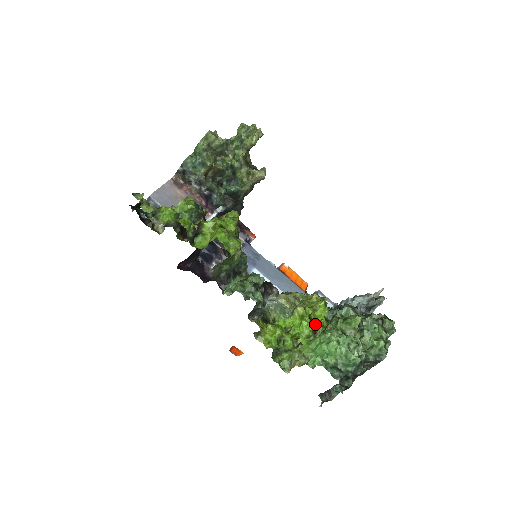
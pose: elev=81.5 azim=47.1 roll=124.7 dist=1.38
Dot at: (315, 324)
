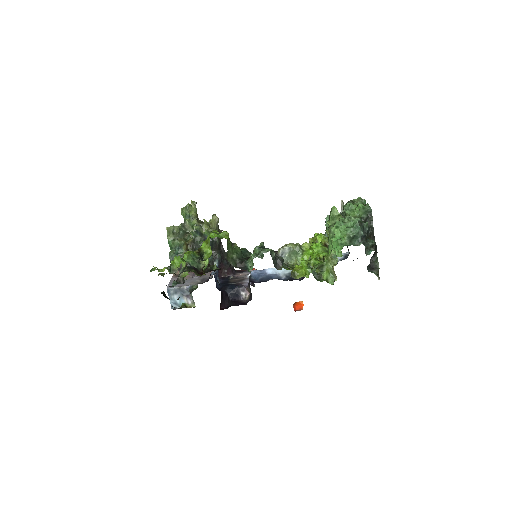
Dot at: (321, 242)
